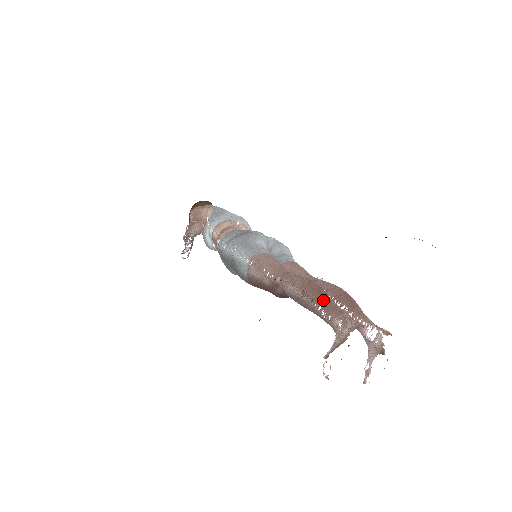
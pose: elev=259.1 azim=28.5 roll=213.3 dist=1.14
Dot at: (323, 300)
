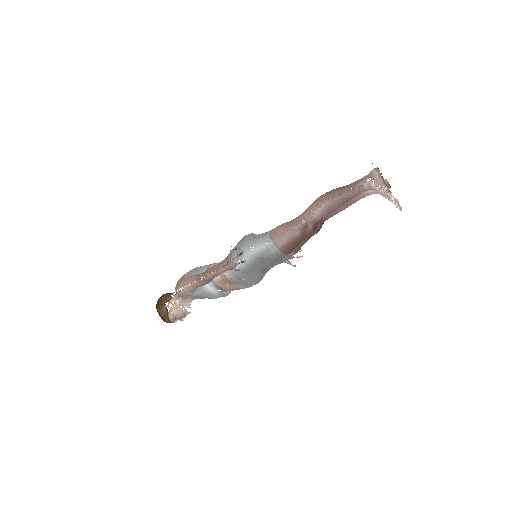
Dot at: (344, 187)
